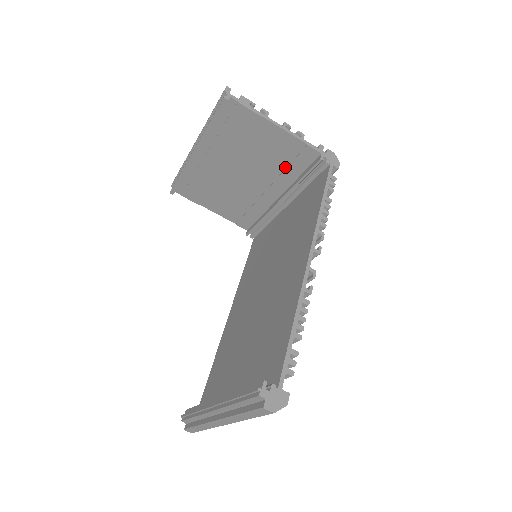
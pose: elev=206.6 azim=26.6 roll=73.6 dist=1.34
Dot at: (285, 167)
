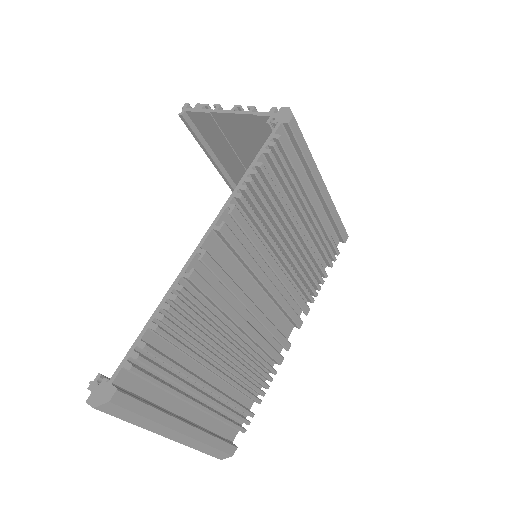
Dot at: occluded
